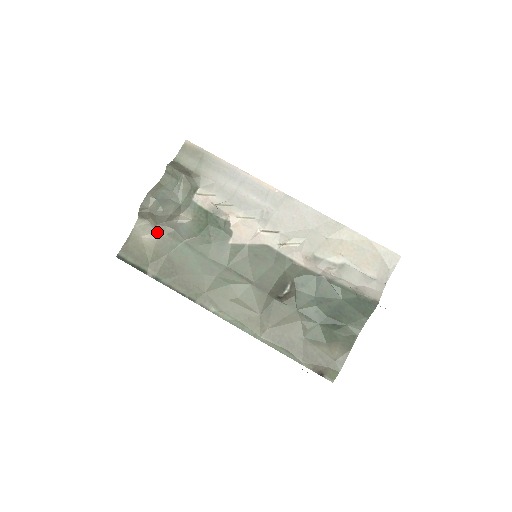
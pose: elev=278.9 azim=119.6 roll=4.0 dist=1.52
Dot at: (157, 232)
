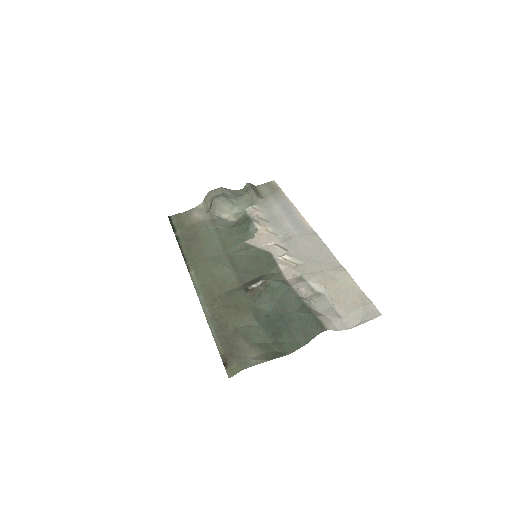
Dot at: (206, 215)
